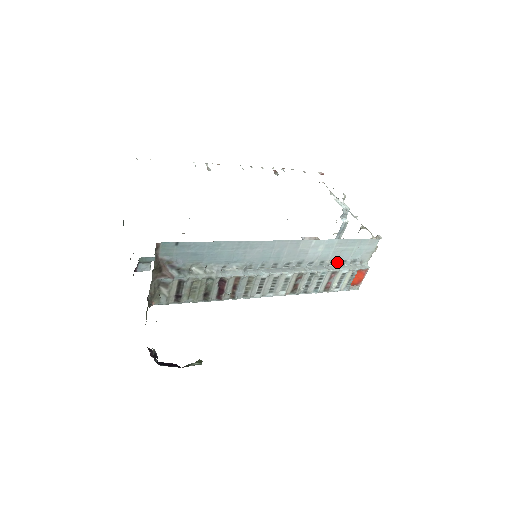
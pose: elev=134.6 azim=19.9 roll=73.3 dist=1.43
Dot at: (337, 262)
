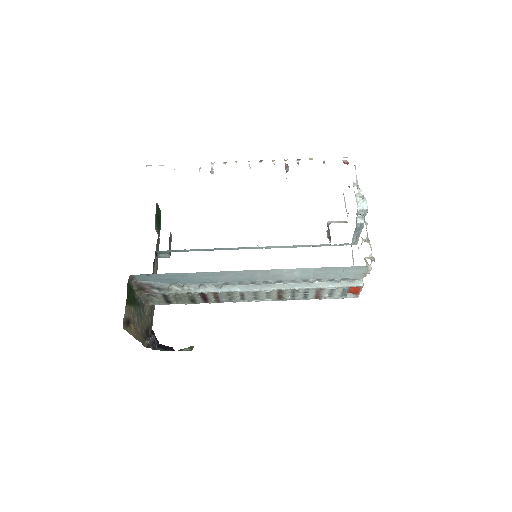
Dot at: (323, 280)
